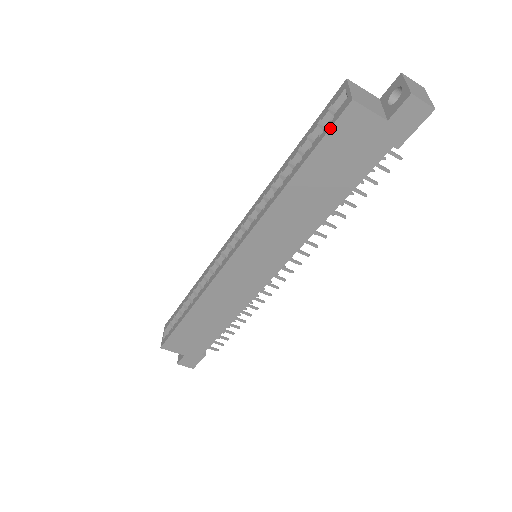
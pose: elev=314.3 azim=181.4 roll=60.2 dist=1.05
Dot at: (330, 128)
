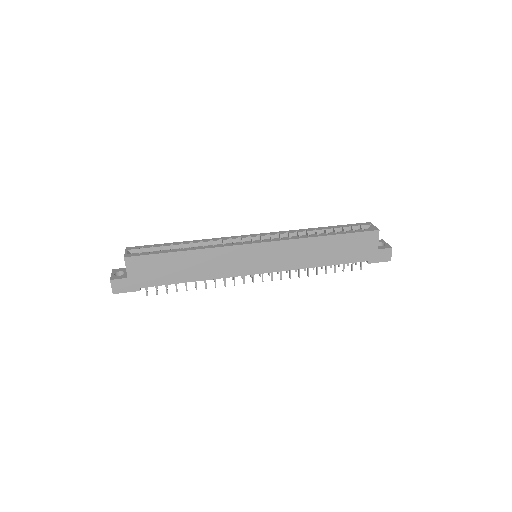
Dot at: (363, 231)
